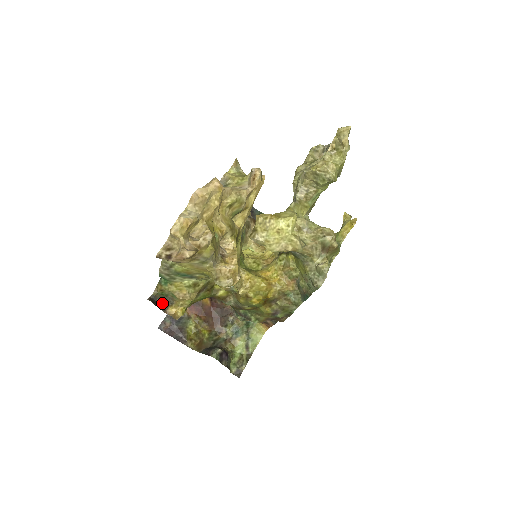
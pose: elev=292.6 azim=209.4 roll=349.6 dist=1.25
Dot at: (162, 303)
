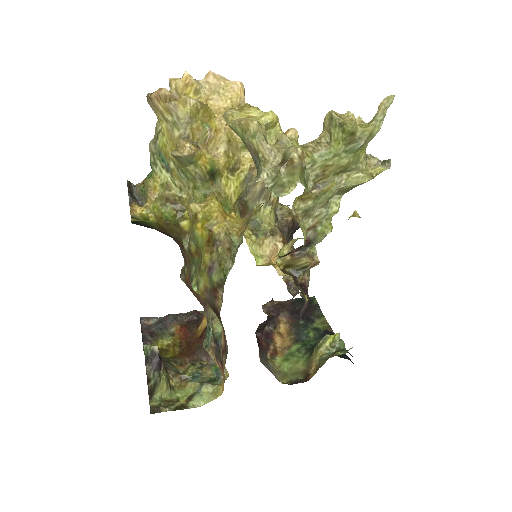
Dot at: (136, 198)
